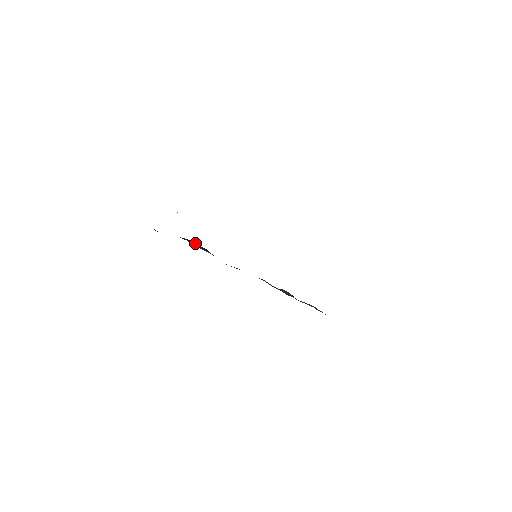
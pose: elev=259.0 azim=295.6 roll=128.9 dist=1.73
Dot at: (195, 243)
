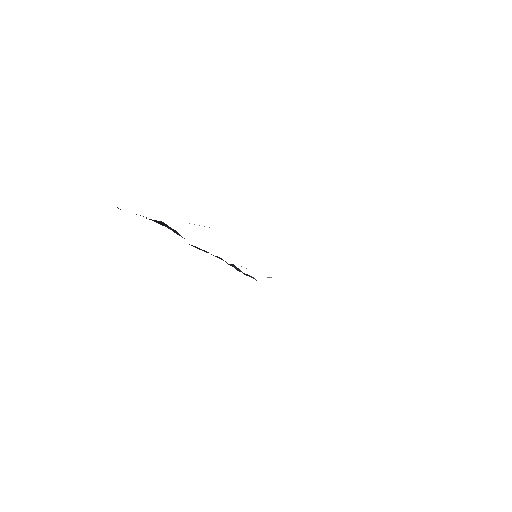
Dot at: (170, 227)
